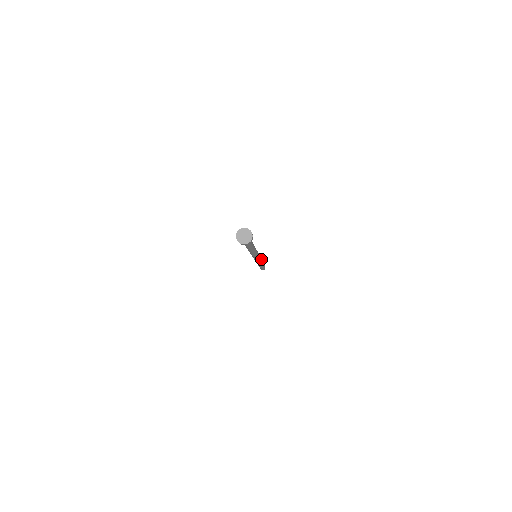
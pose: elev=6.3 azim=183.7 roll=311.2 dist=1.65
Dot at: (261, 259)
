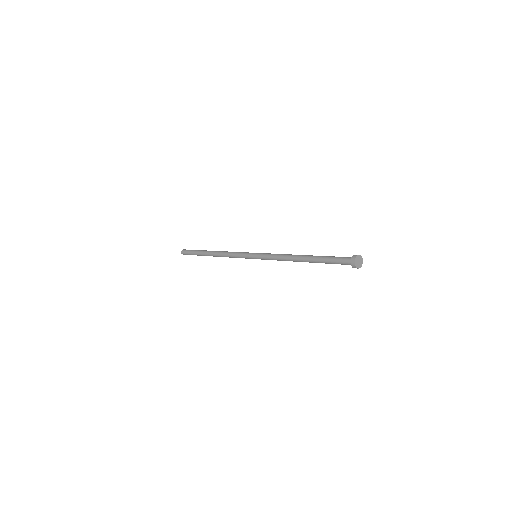
Dot at: occluded
